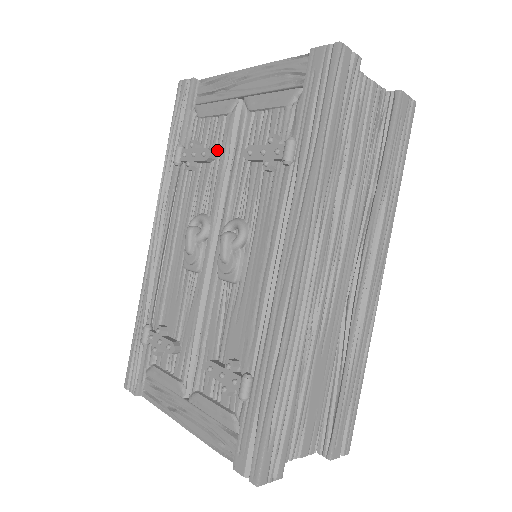
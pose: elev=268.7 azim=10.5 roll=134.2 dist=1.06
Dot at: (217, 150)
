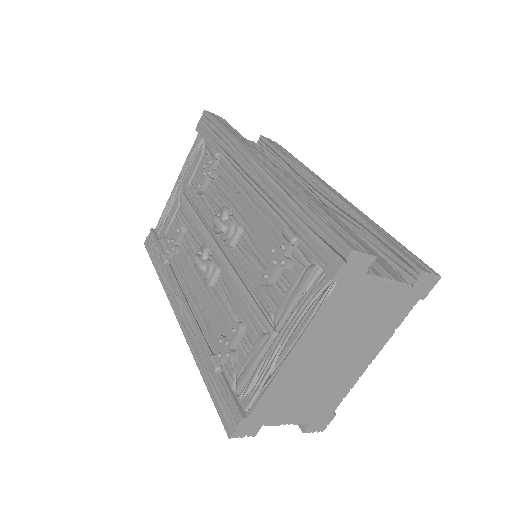
Dot at: (184, 223)
